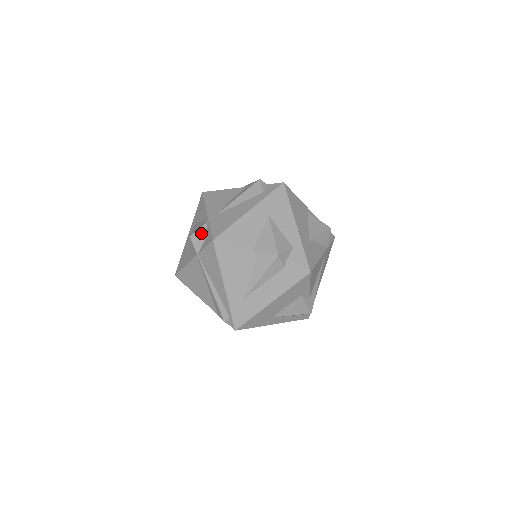
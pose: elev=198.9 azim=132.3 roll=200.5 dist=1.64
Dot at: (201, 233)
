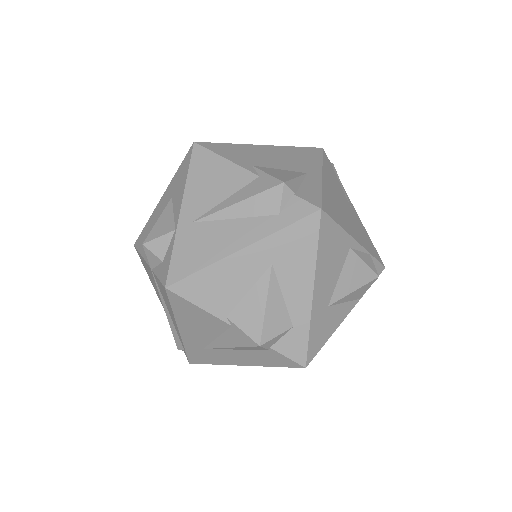
Dot at: (160, 246)
